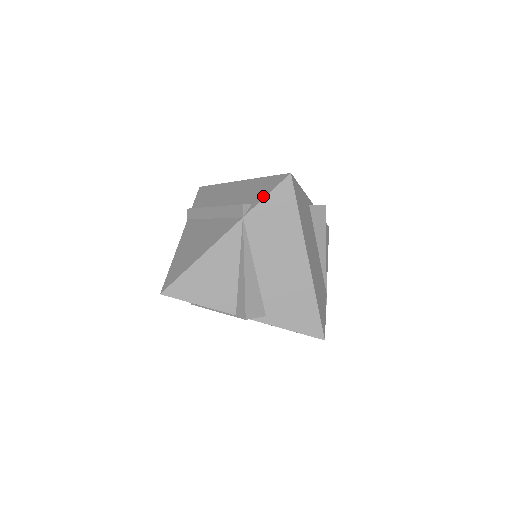
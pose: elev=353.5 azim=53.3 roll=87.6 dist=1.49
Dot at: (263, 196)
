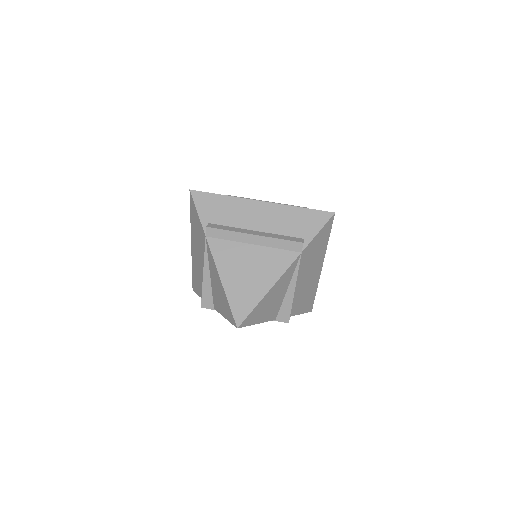
Dot at: (315, 232)
